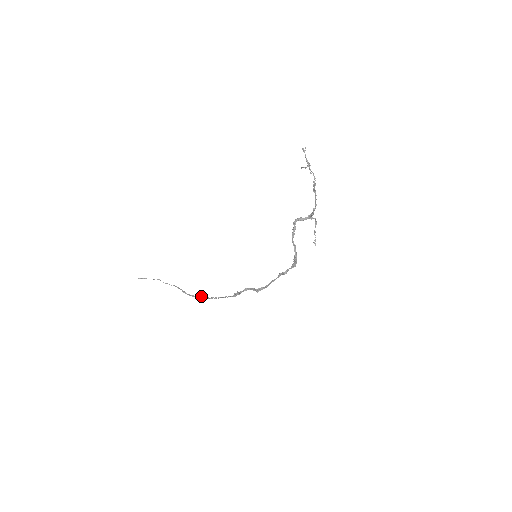
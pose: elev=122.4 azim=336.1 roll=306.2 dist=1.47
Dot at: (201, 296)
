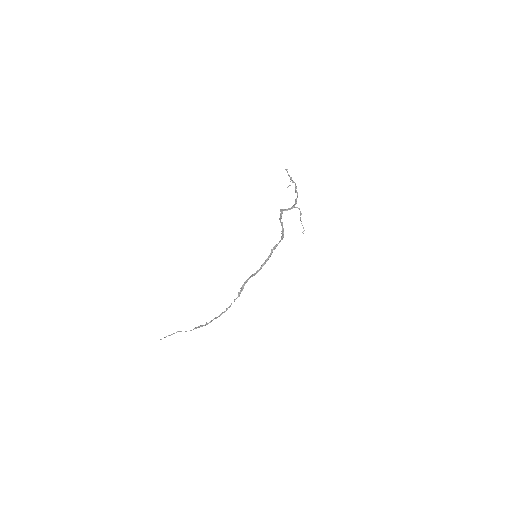
Dot at: (213, 319)
